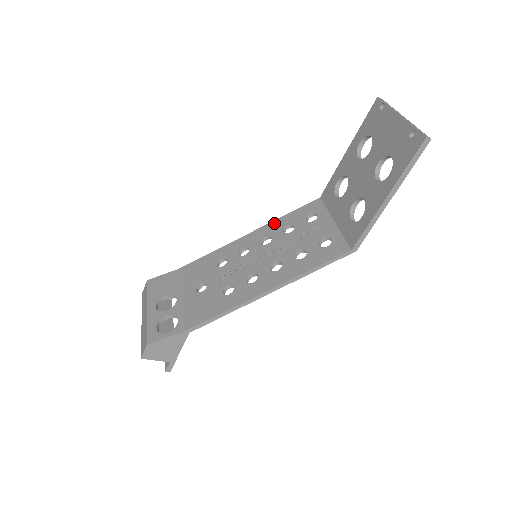
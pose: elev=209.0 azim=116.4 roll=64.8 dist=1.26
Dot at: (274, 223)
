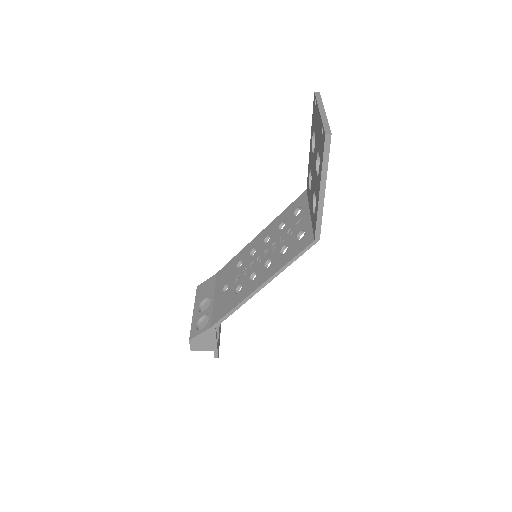
Dot at: (274, 221)
